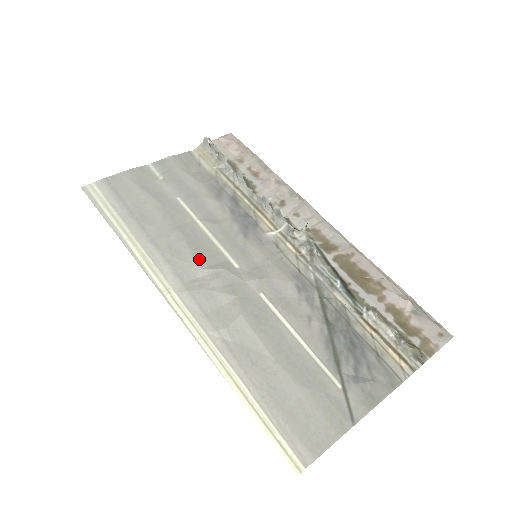
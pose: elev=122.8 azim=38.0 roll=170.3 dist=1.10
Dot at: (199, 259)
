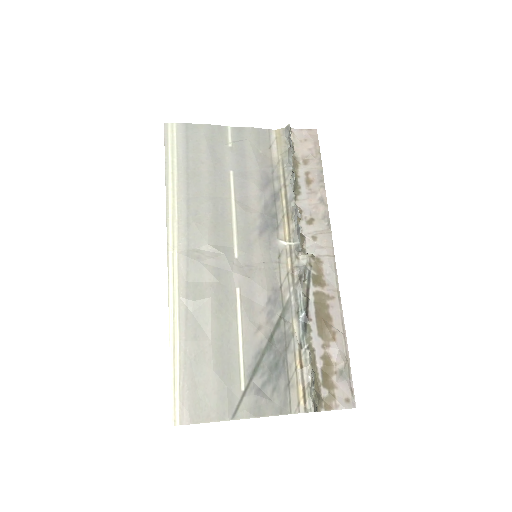
Dot at: (211, 235)
